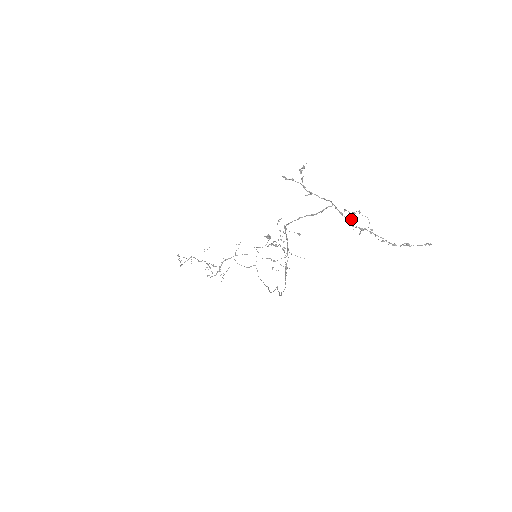
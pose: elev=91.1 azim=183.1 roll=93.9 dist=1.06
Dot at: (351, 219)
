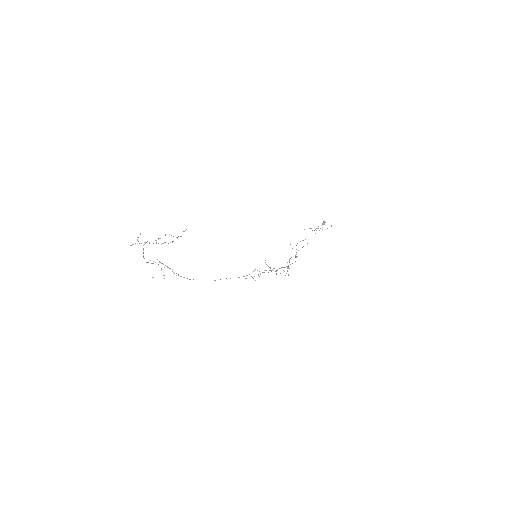
Dot at: (156, 243)
